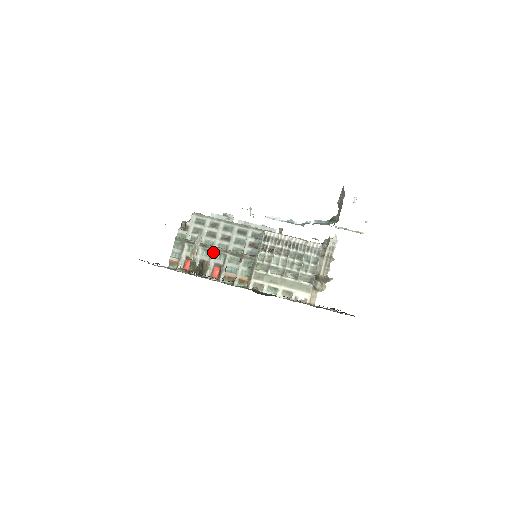
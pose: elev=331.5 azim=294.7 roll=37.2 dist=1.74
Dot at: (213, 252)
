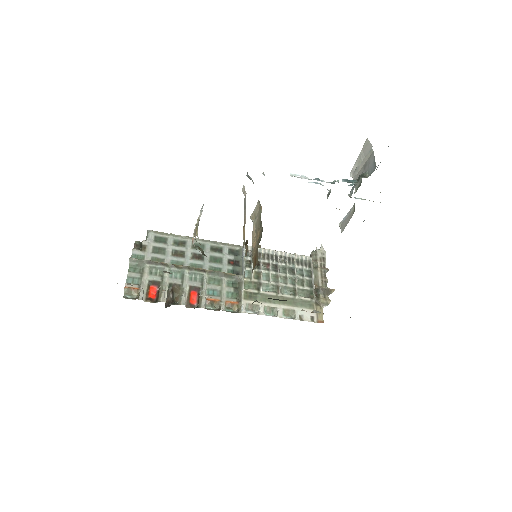
Dot at: (185, 273)
